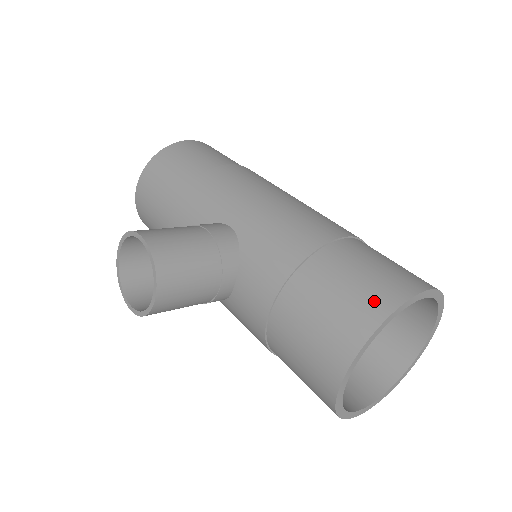
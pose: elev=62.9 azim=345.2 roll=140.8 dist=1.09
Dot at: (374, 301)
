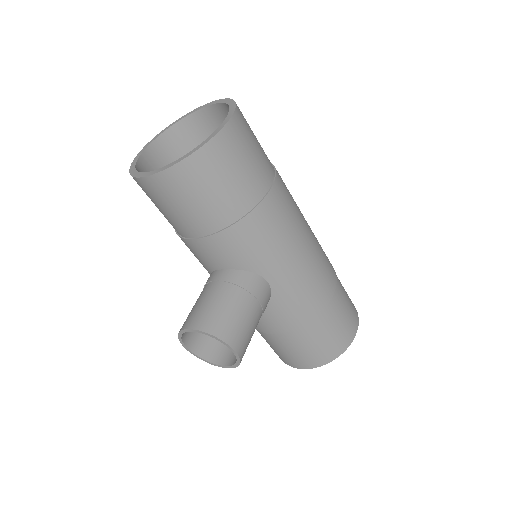
Dot at: (337, 347)
